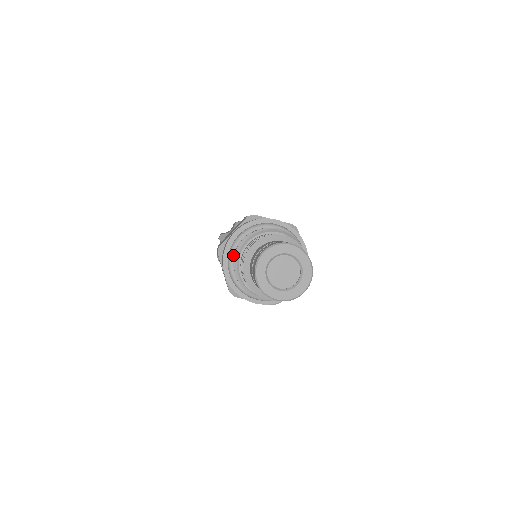
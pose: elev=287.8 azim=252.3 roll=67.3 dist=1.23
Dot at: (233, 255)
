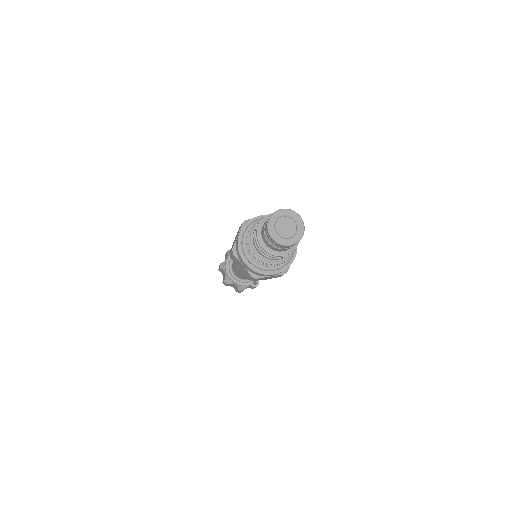
Dot at: (245, 247)
